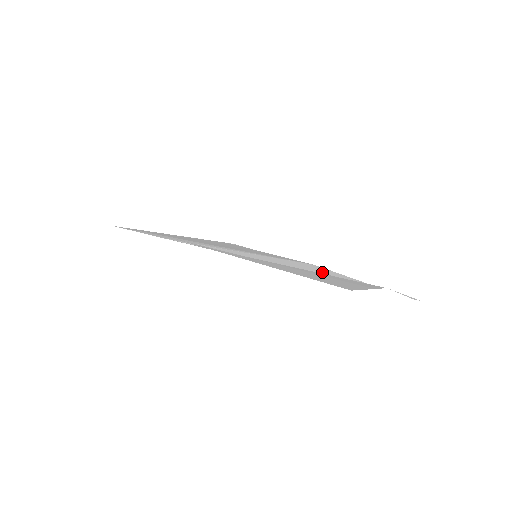
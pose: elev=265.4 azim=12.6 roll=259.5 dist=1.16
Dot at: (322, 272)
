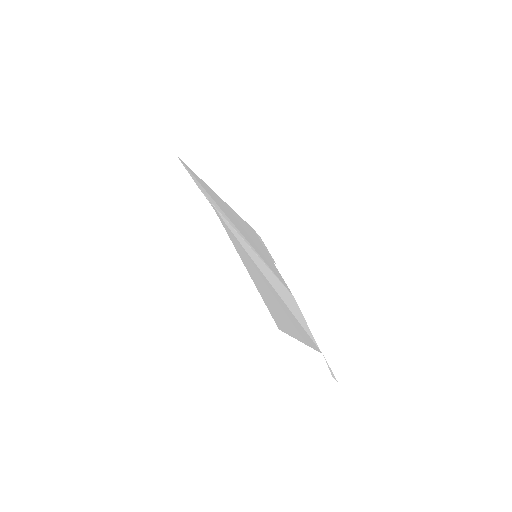
Dot at: (291, 305)
